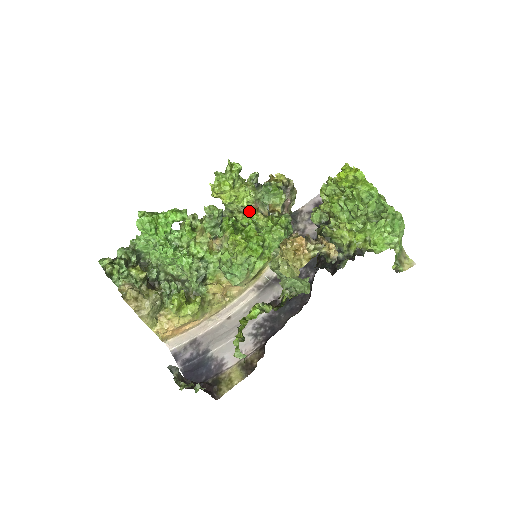
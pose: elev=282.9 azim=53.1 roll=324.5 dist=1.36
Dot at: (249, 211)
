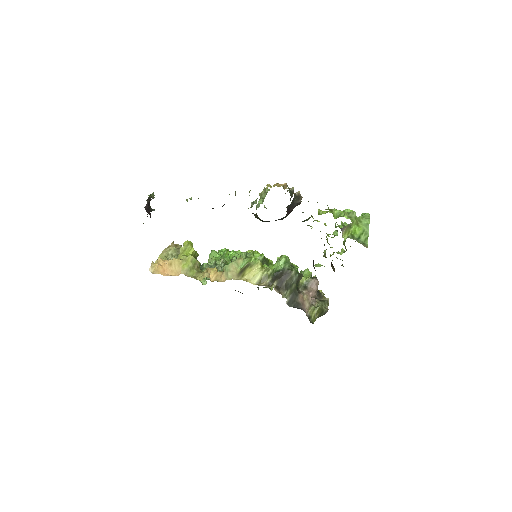
Dot at: occluded
